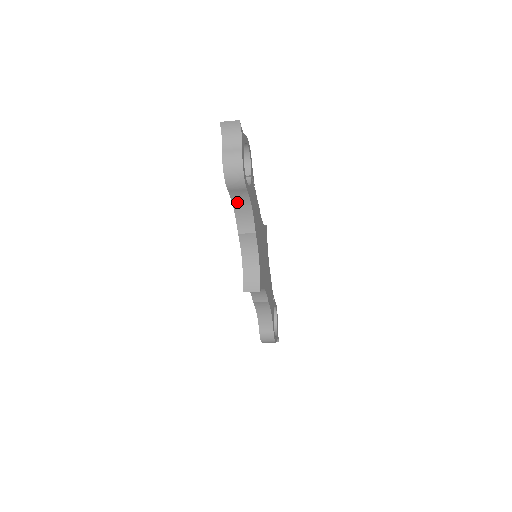
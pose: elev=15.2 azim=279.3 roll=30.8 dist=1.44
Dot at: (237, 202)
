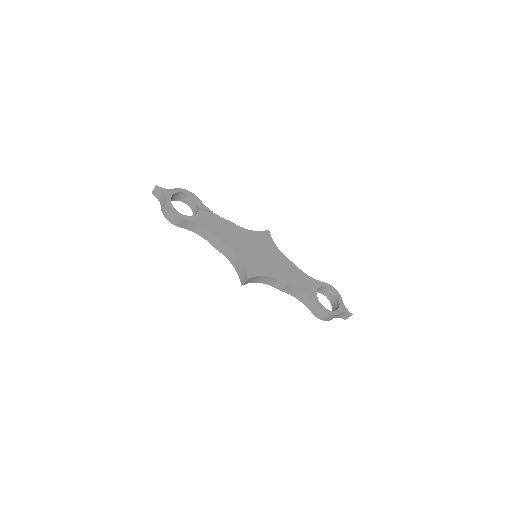
Dot at: (195, 230)
